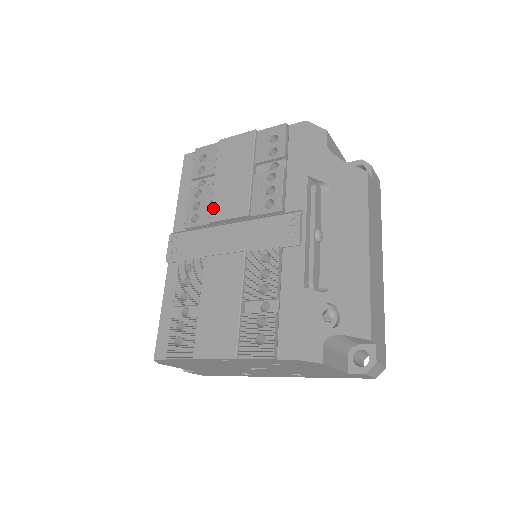
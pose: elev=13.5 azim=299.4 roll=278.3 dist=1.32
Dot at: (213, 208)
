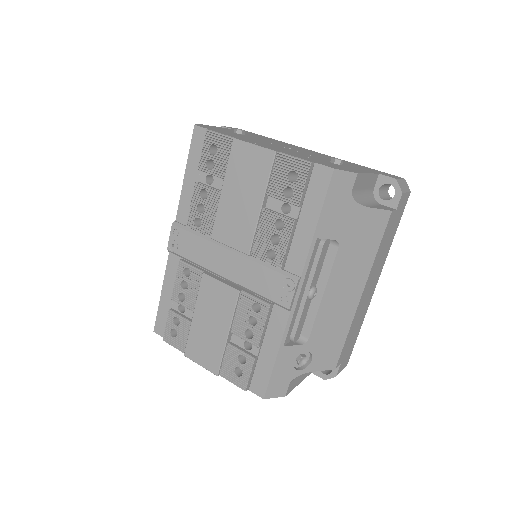
Dot at: (216, 225)
